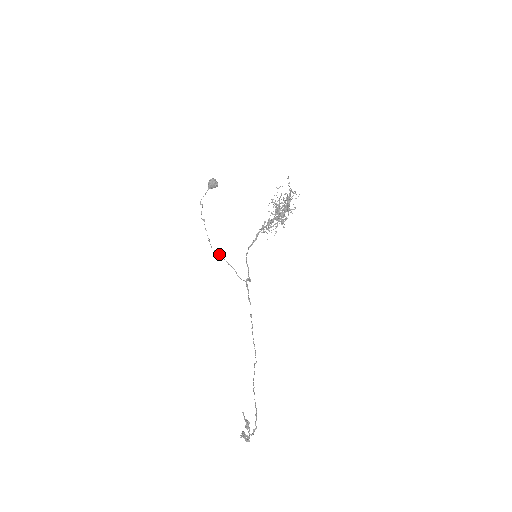
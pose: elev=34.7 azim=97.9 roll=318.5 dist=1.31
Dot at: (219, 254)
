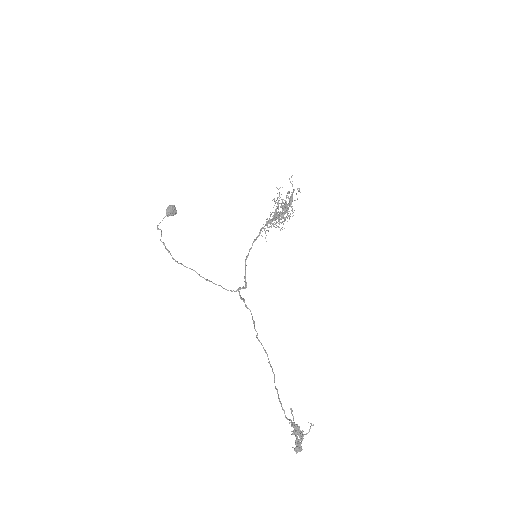
Dot at: (194, 270)
